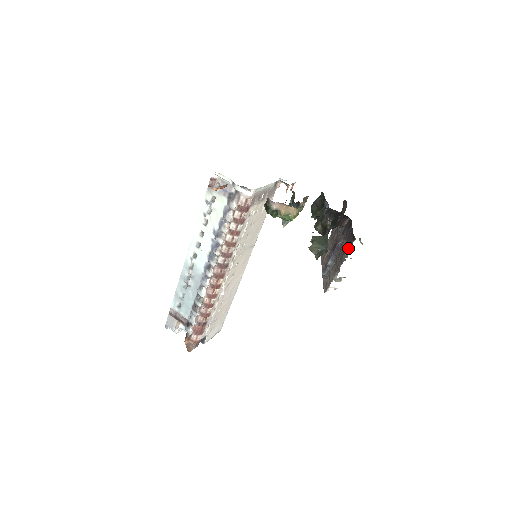
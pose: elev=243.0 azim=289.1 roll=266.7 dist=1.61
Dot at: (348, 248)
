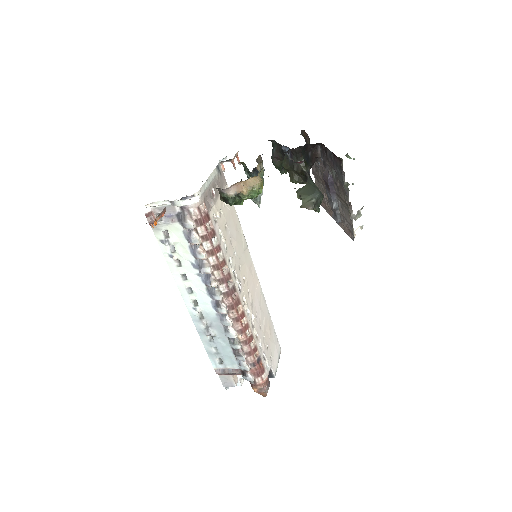
Dot at: (342, 175)
